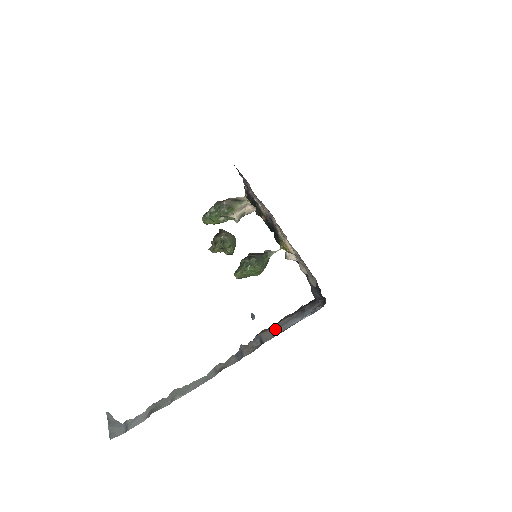
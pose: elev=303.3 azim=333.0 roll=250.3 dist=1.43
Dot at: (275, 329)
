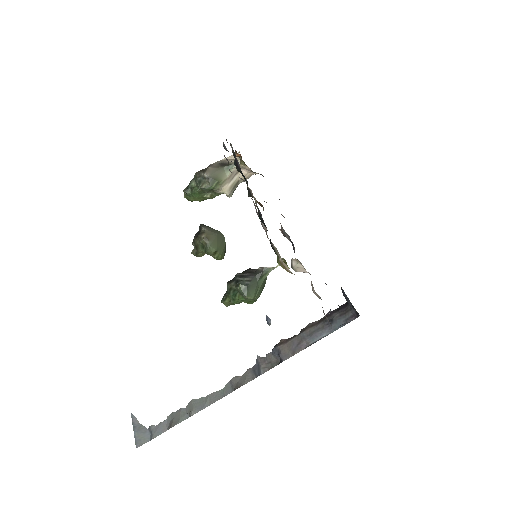
Dot at: (296, 343)
